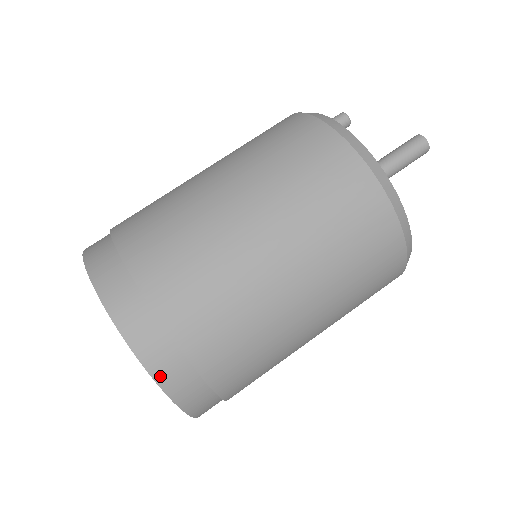
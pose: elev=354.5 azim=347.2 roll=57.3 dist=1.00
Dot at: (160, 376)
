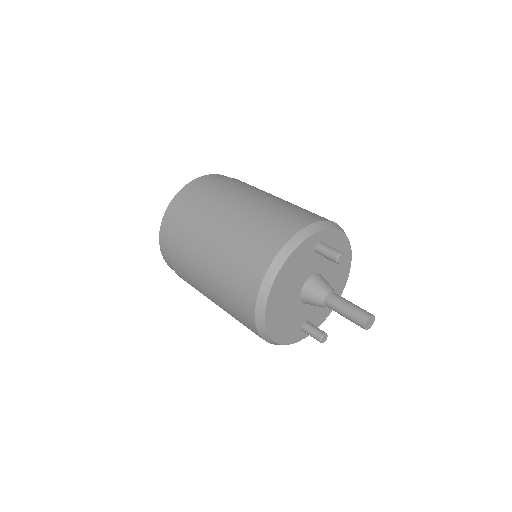
Dot at: (162, 249)
